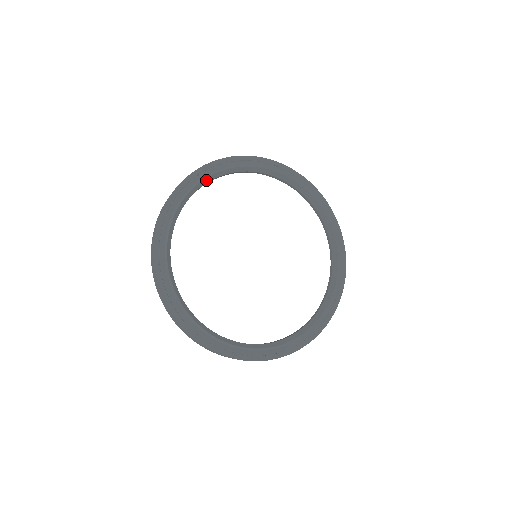
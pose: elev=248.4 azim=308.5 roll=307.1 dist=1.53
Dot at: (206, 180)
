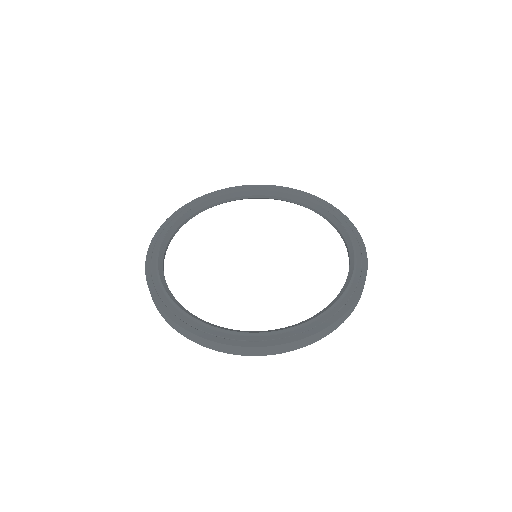
Dot at: (169, 235)
